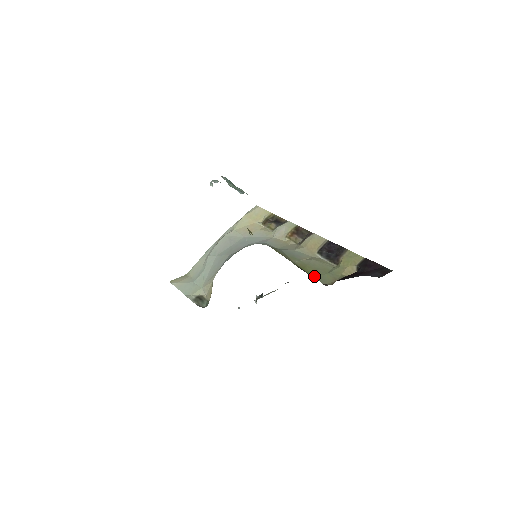
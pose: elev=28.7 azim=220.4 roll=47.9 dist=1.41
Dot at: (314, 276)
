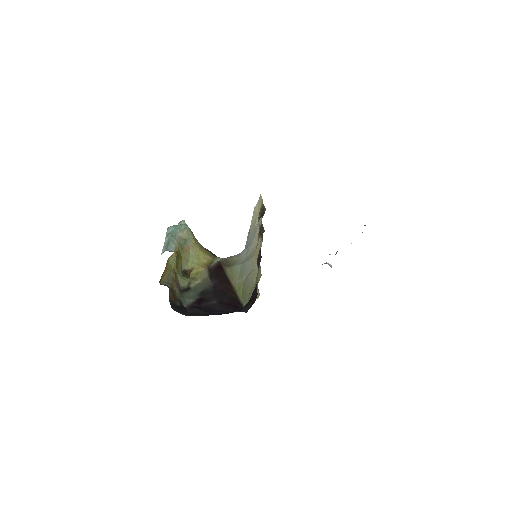
Dot at: (242, 299)
